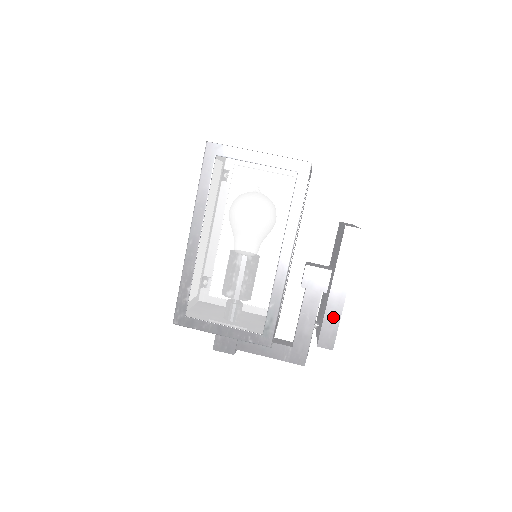
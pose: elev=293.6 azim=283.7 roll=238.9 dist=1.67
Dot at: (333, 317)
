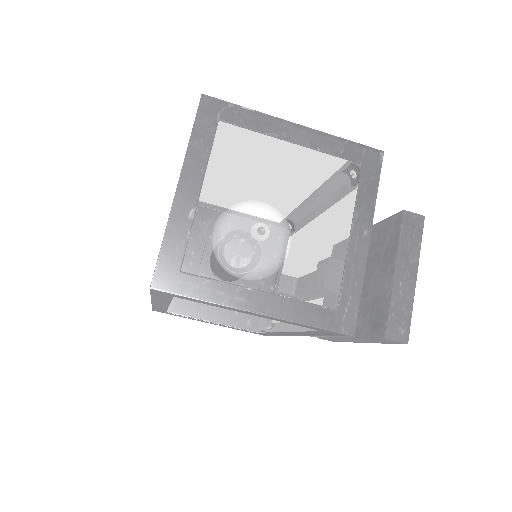
Dot at: (340, 340)
